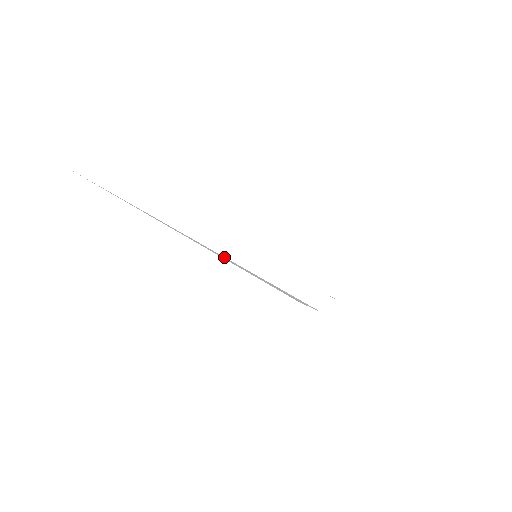
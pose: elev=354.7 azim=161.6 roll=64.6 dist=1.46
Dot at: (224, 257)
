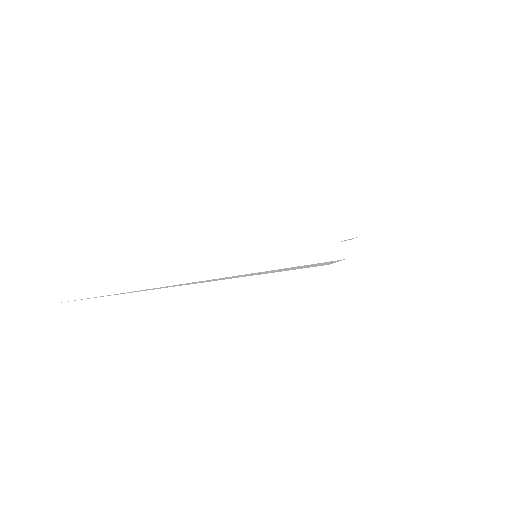
Dot at: (228, 277)
